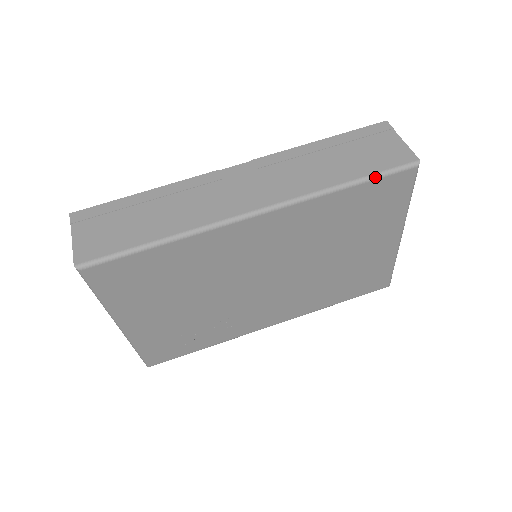
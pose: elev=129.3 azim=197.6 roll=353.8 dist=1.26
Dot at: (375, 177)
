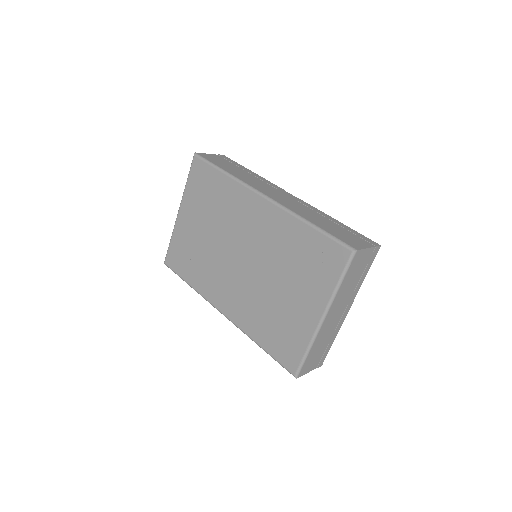
Dot at: (327, 234)
